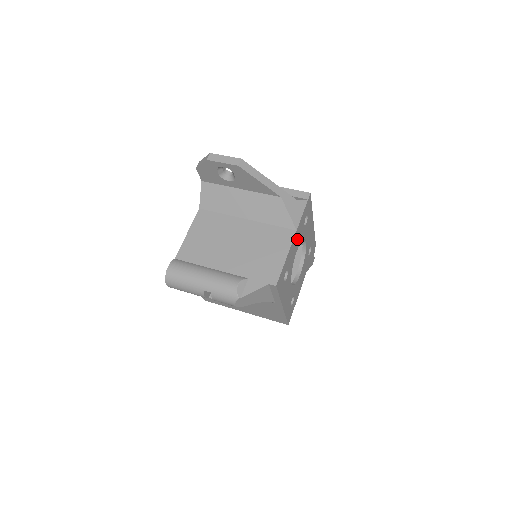
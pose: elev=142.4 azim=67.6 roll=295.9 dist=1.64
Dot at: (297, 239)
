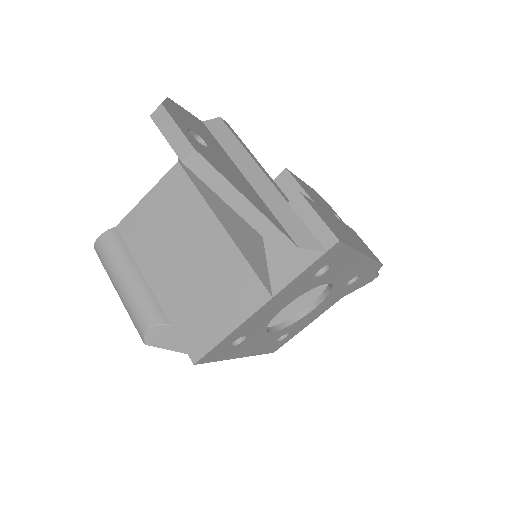
Dot at: (281, 300)
